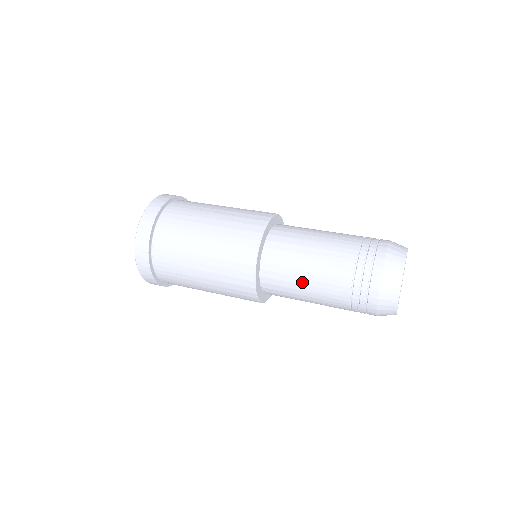
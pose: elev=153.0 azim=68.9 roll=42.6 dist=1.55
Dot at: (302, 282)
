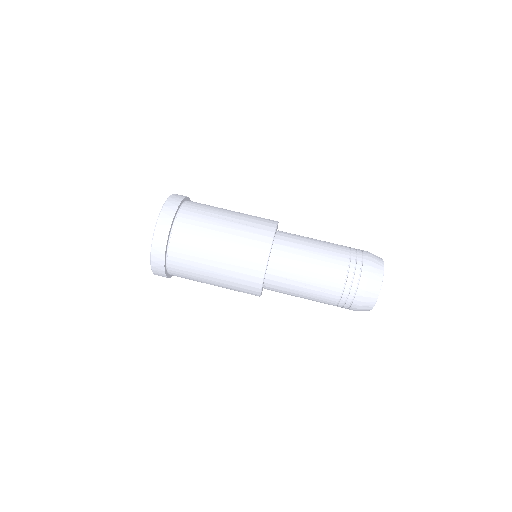
Dot at: (301, 285)
